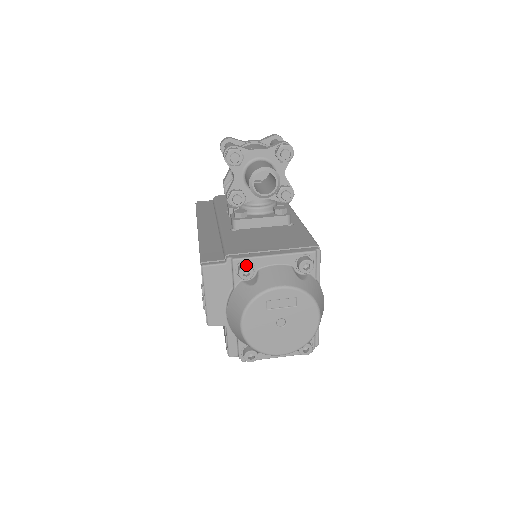
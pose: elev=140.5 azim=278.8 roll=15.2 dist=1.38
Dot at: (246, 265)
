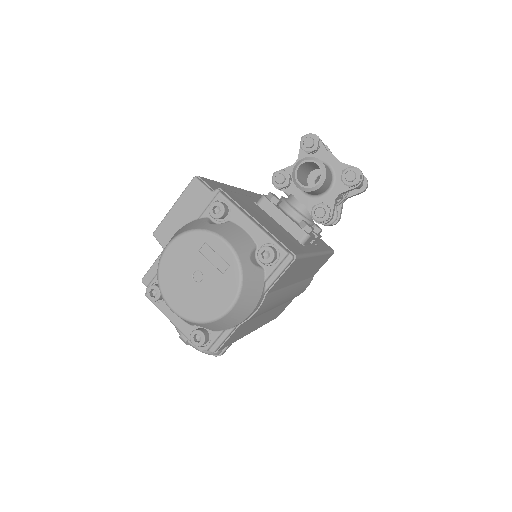
Dot at: (223, 203)
